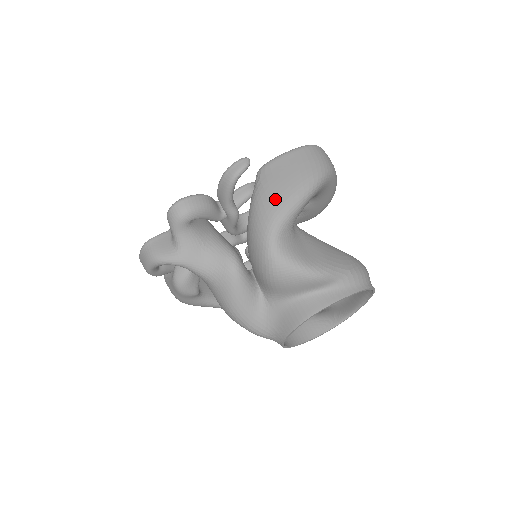
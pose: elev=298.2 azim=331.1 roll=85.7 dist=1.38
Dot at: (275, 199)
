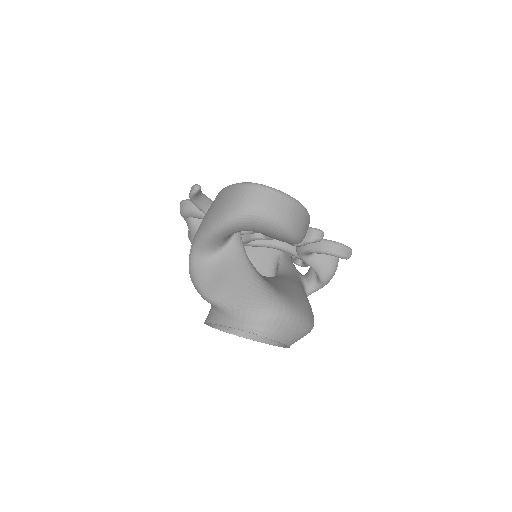
Dot at: (200, 225)
